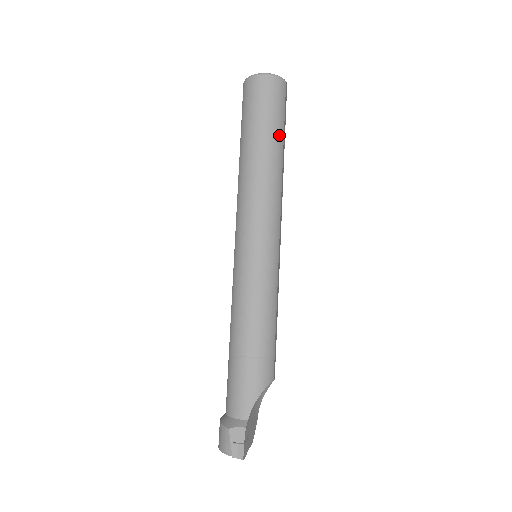
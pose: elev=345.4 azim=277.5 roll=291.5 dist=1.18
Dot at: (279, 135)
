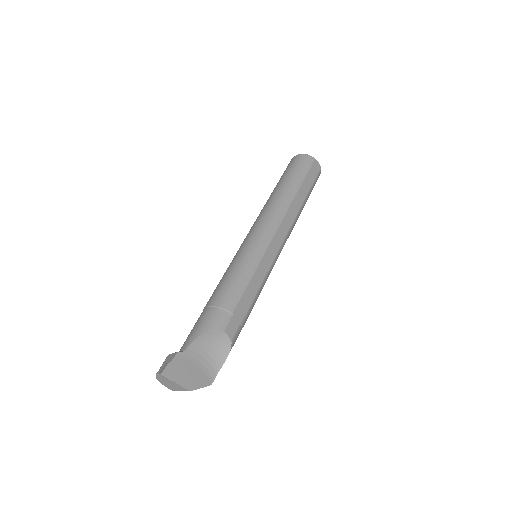
Dot at: (296, 182)
